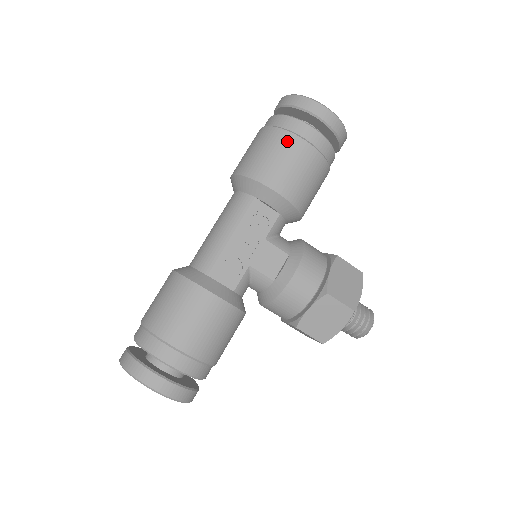
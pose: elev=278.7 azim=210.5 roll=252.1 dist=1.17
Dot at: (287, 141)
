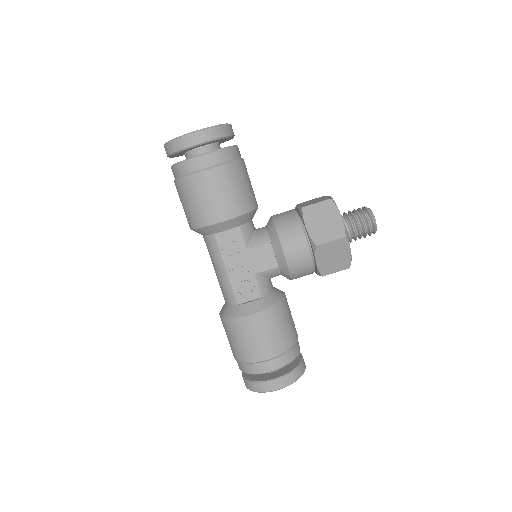
Dot at: (193, 184)
